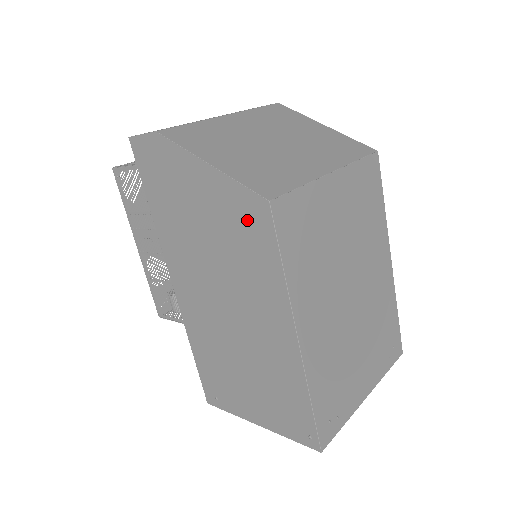
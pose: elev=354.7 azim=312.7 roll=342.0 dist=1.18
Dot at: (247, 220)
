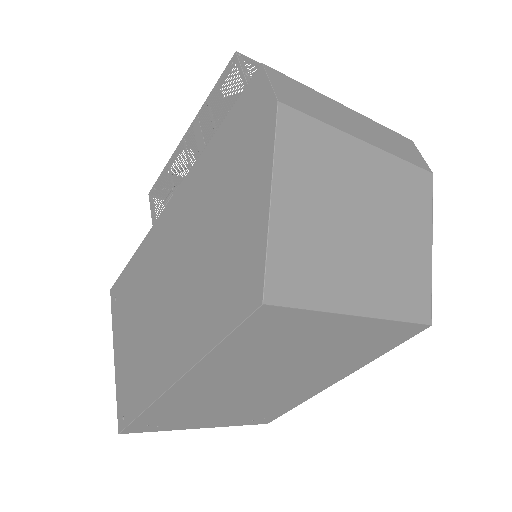
Dot at: (240, 280)
